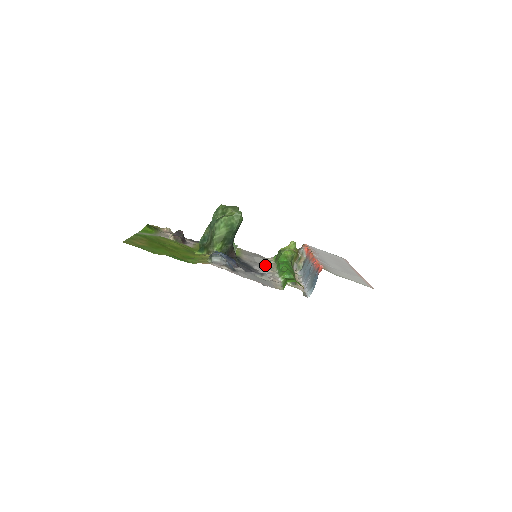
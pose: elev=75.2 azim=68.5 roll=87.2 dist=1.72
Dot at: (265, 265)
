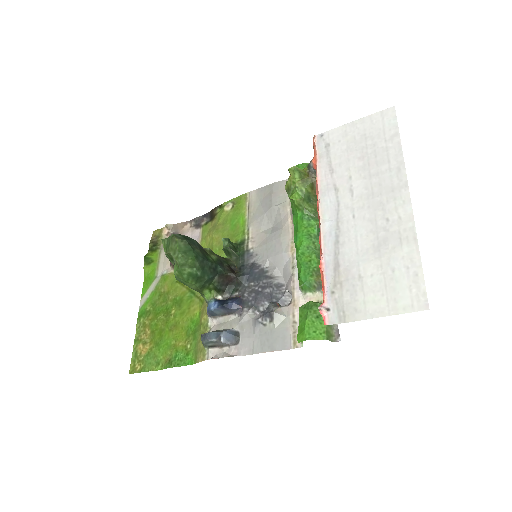
Dot at: (281, 235)
